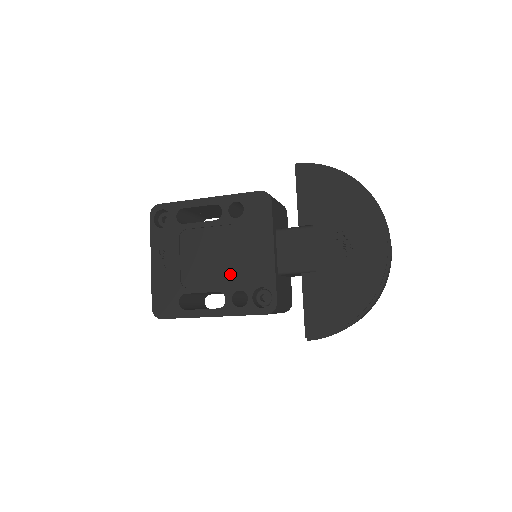
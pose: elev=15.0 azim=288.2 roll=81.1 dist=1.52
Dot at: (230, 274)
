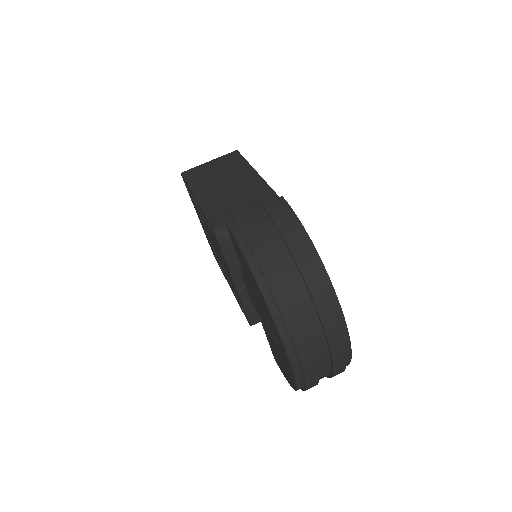
Dot at: occluded
